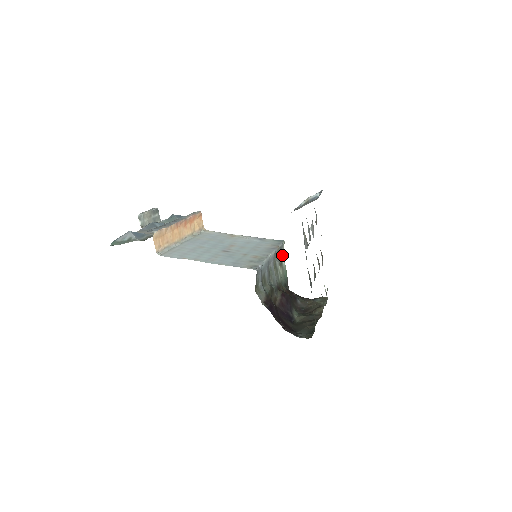
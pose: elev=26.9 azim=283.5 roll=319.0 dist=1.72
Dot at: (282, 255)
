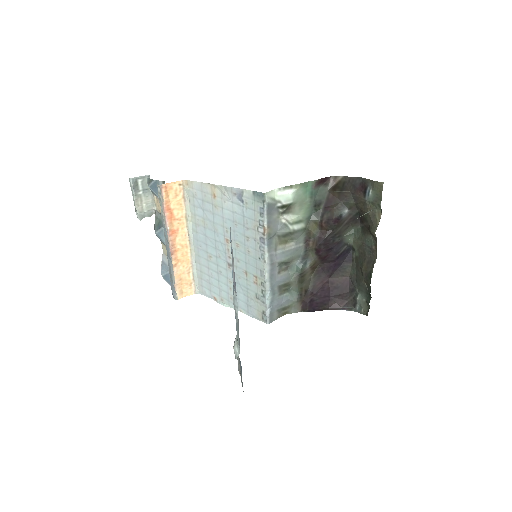
Dot at: (279, 198)
